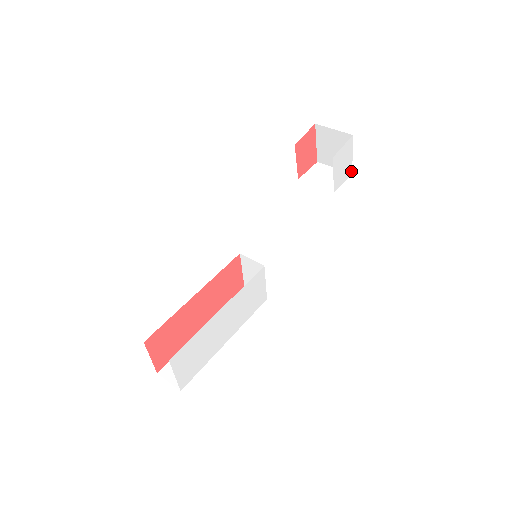
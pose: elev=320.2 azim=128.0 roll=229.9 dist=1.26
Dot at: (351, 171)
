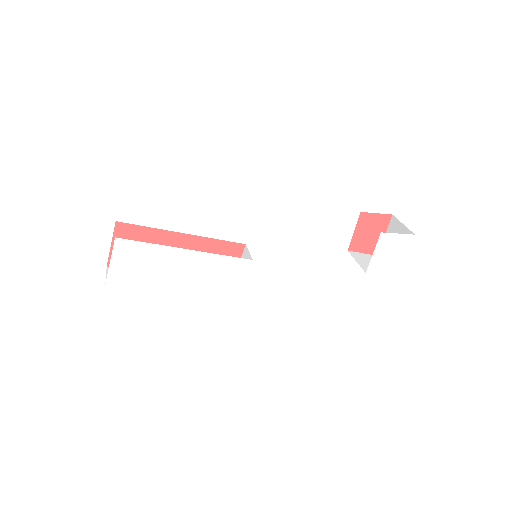
Dot at: (397, 273)
